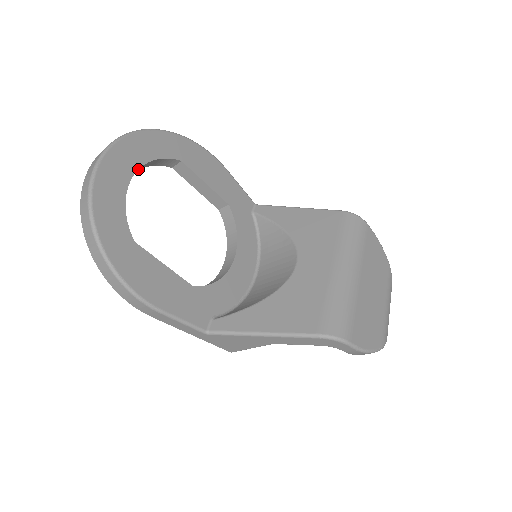
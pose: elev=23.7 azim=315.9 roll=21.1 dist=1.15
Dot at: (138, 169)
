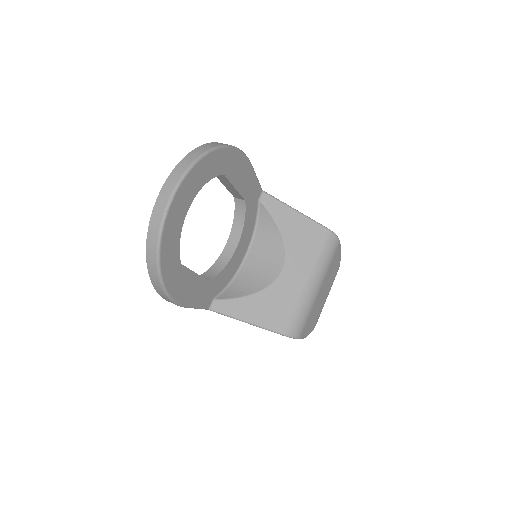
Dot at: occluded
